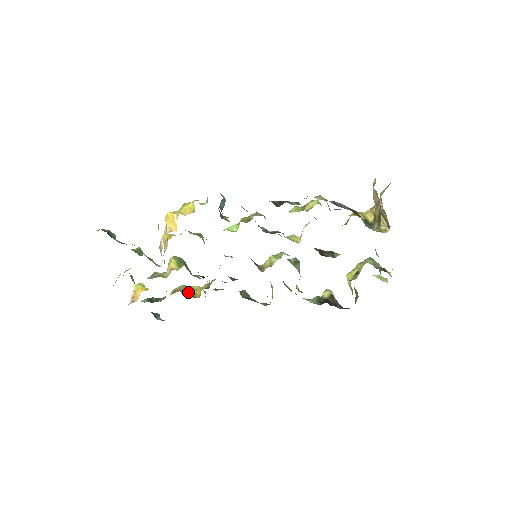
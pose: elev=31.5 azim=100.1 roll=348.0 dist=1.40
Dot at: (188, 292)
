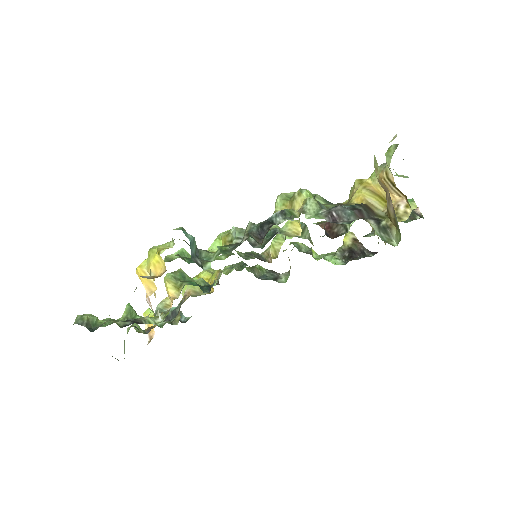
Dot at: (199, 289)
